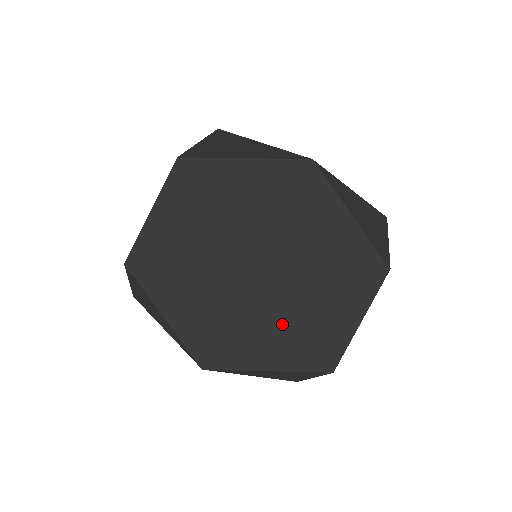
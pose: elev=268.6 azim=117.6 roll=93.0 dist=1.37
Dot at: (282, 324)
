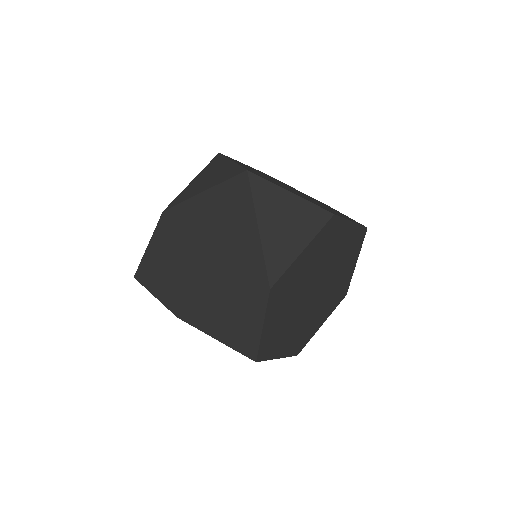
Dot at: occluded
